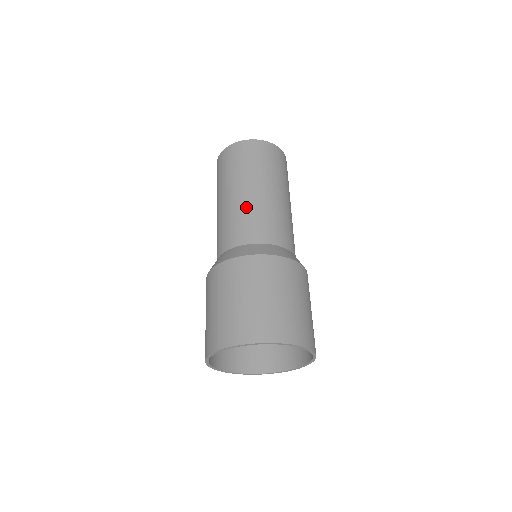
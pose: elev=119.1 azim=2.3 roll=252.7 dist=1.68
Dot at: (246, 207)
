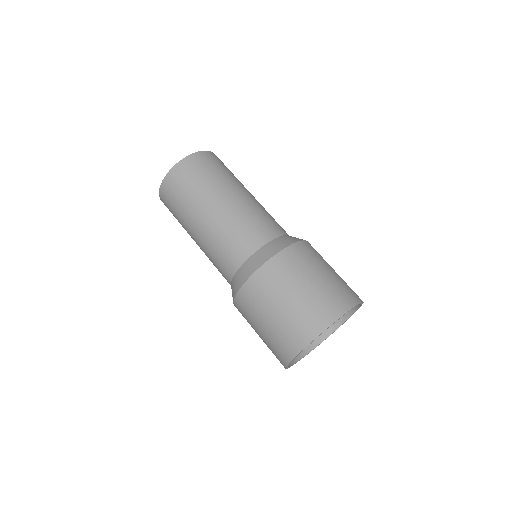
Dot at: (214, 235)
